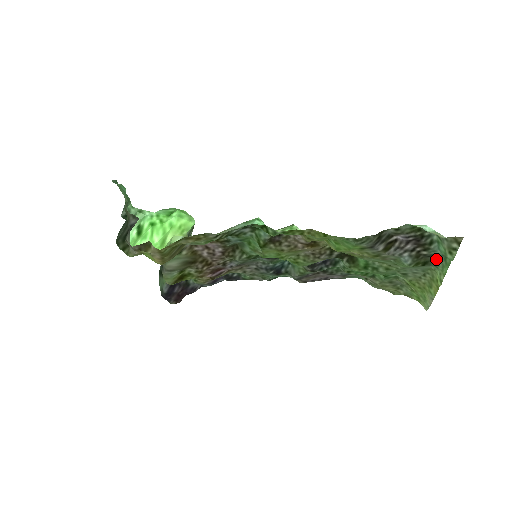
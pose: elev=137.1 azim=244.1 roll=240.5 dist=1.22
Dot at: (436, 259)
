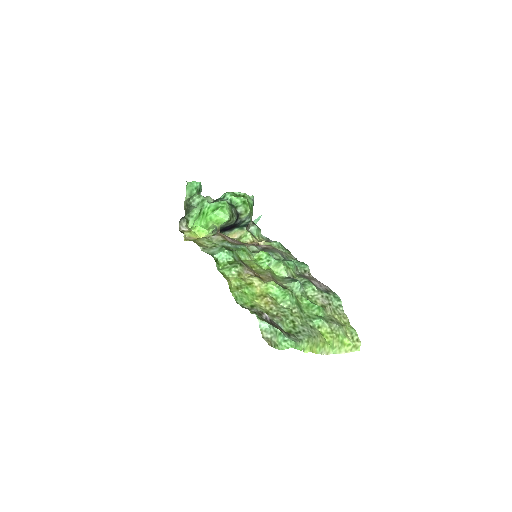
Dot at: (295, 338)
